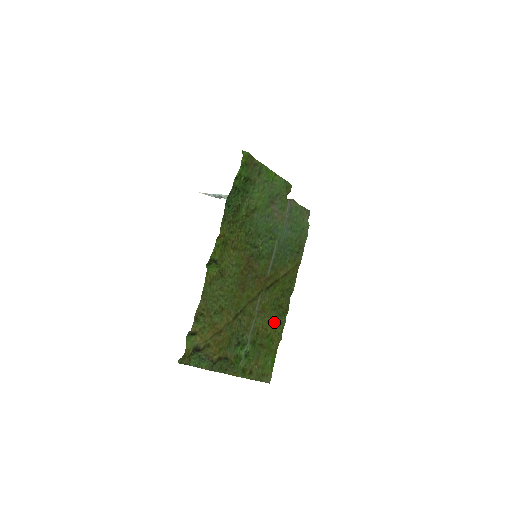
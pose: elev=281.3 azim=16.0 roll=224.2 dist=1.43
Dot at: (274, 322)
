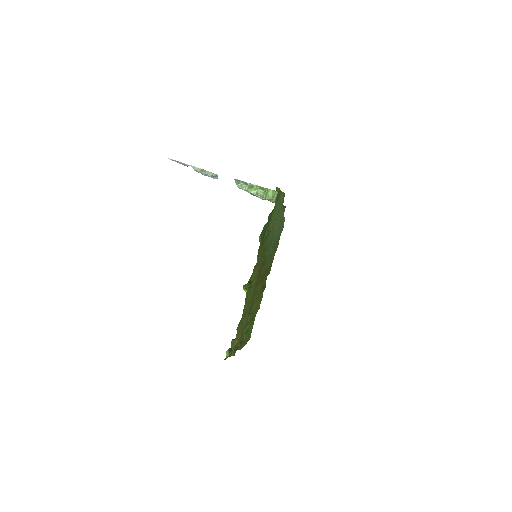
Dot at: (259, 300)
